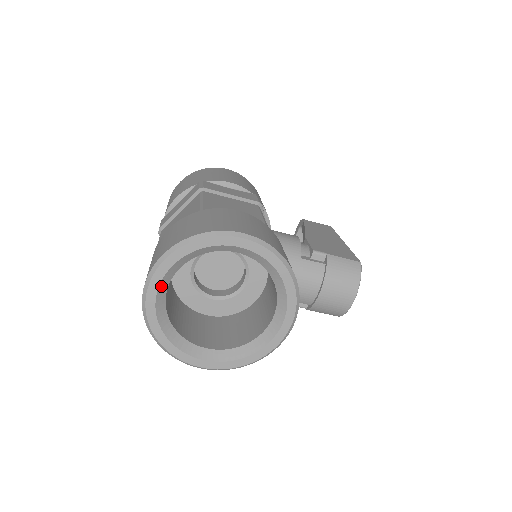
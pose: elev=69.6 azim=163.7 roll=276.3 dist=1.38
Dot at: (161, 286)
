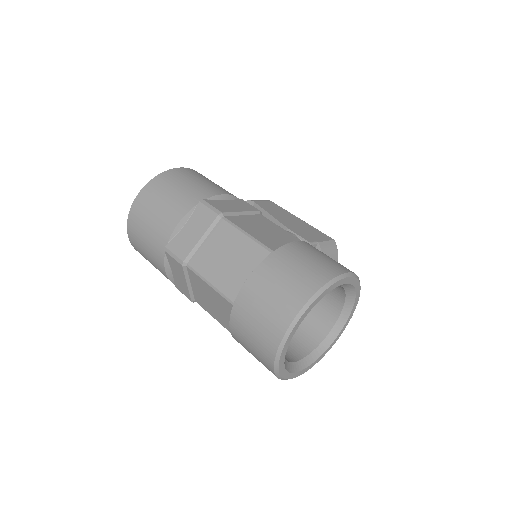
Dot at: (291, 336)
